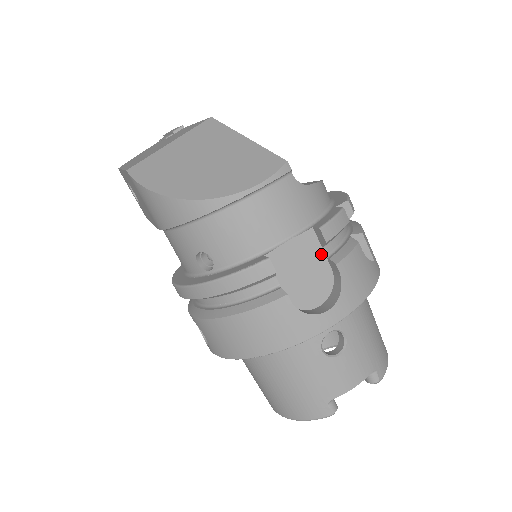
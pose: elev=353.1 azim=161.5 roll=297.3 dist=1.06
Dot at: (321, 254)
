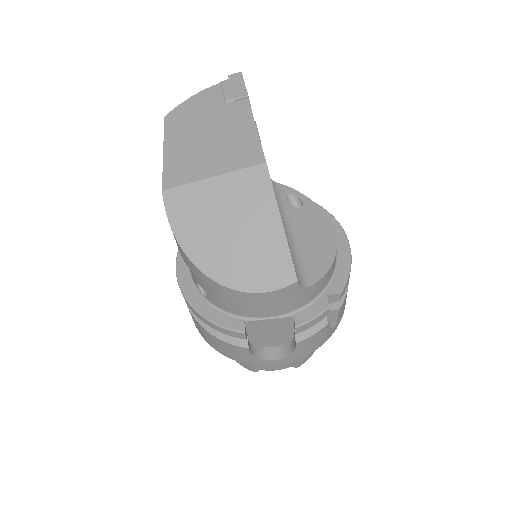
Dot at: (291, 328)
